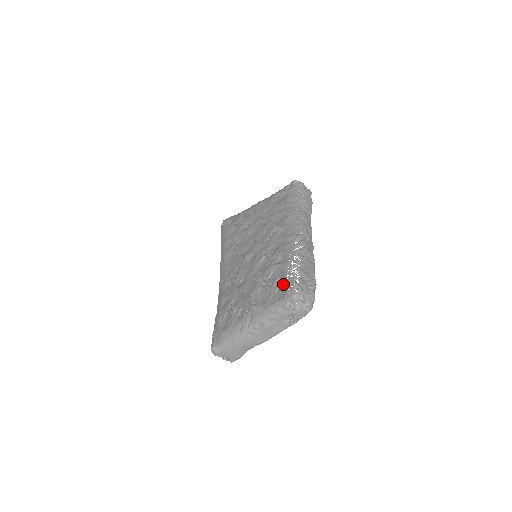
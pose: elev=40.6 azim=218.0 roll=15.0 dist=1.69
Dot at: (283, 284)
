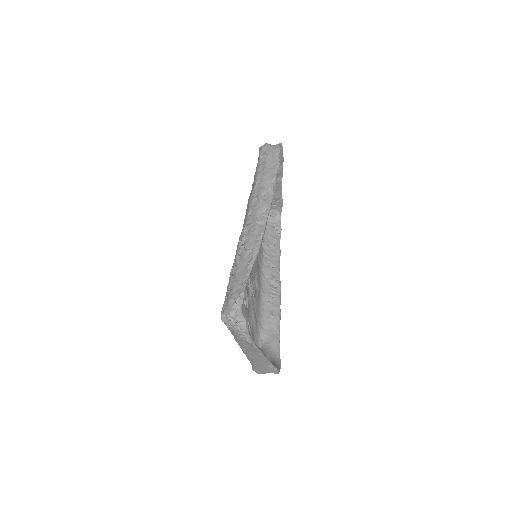
Dot at: occluded
